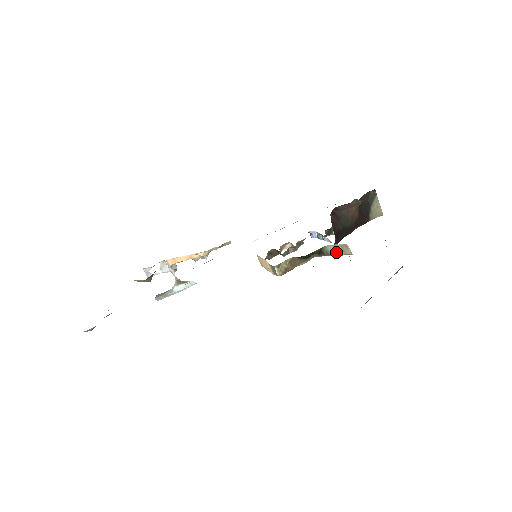
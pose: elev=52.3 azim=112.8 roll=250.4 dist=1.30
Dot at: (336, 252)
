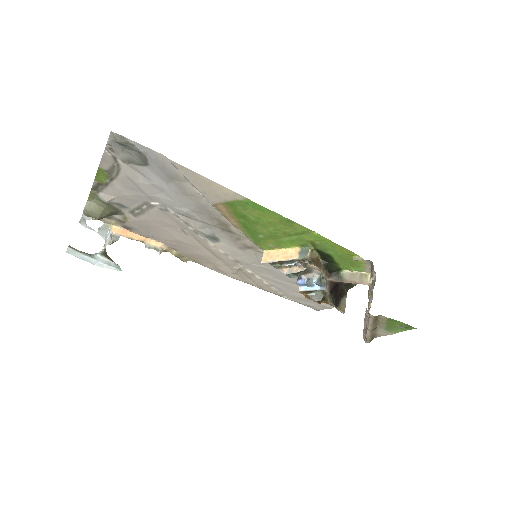
Dot at: (352, 278)
